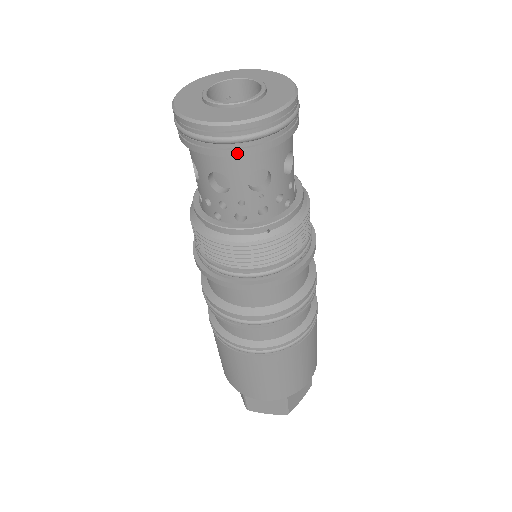
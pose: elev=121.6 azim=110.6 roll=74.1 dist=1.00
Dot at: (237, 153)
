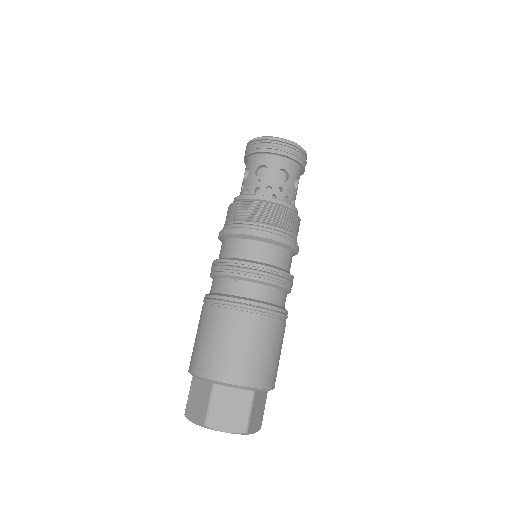
Dot at: (255, 151)
